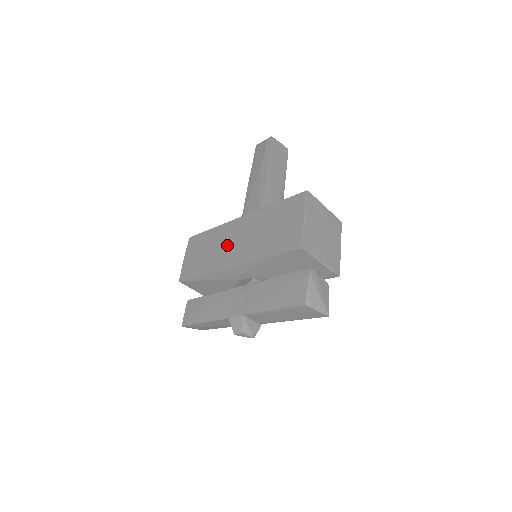
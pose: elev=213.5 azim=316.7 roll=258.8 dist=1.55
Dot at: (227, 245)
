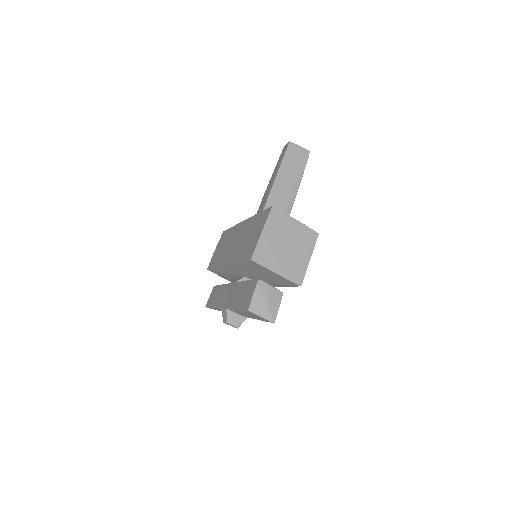
Dot at: (230, 245)
